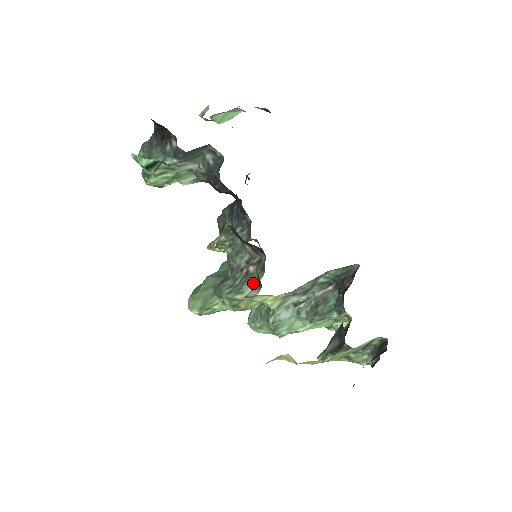
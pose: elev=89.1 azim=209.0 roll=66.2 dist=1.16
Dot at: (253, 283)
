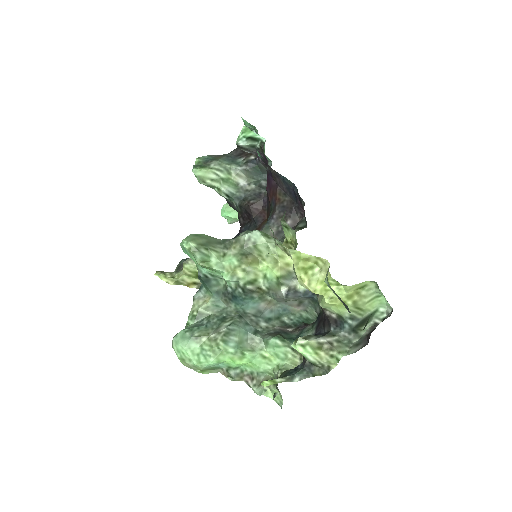
Dot at: occluded
